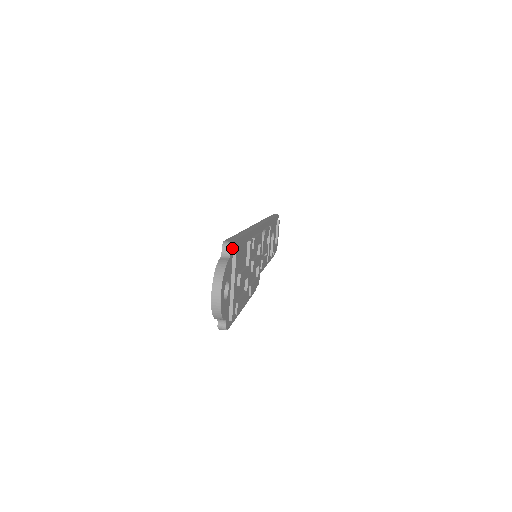
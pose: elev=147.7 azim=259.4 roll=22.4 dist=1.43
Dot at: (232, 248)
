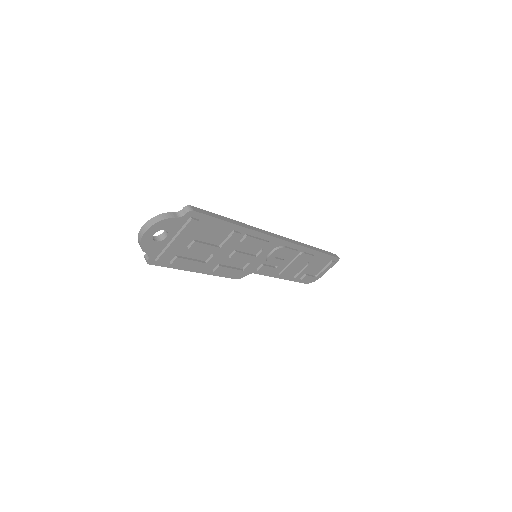
Dot at: (190, 214)
